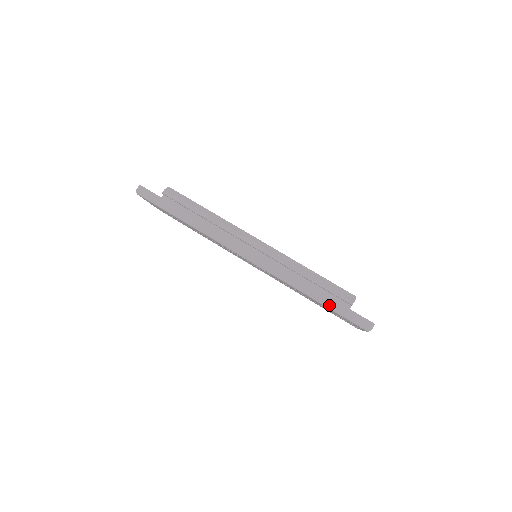
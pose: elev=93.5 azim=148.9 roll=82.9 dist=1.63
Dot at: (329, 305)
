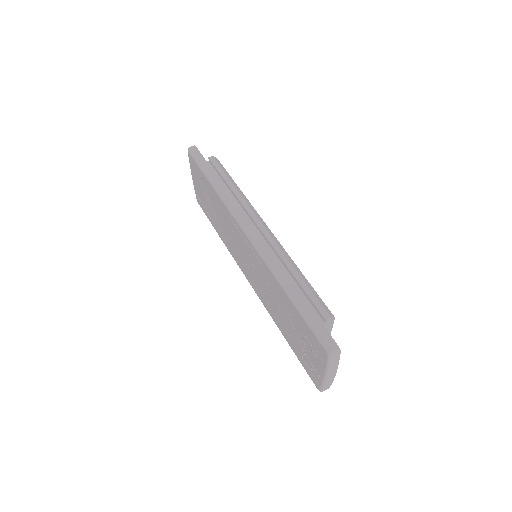
Dot at: (301, 308)
